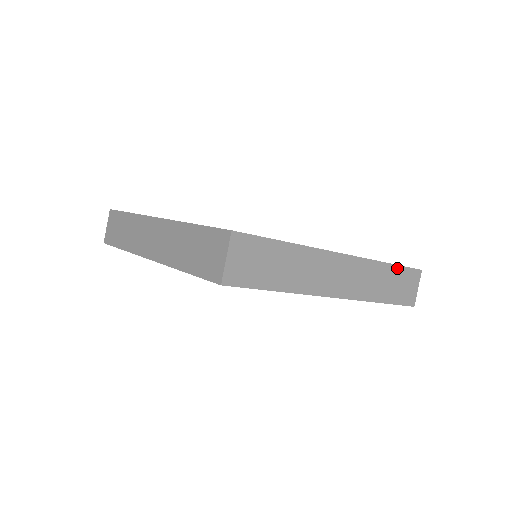
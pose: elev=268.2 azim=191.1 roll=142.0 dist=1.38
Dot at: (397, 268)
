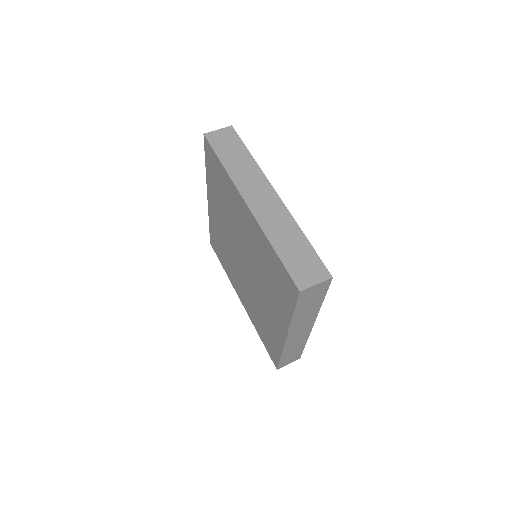
Dot at: (302, 349)
